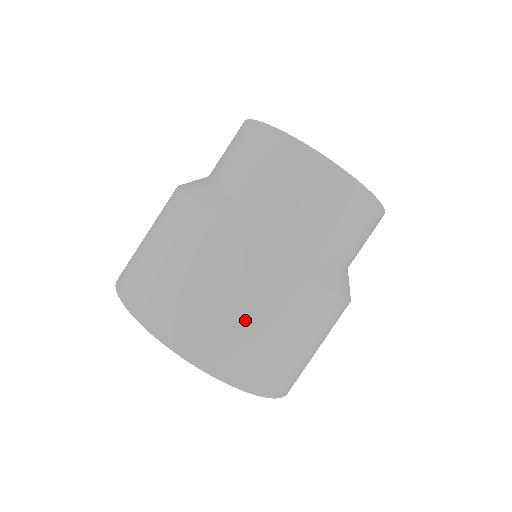
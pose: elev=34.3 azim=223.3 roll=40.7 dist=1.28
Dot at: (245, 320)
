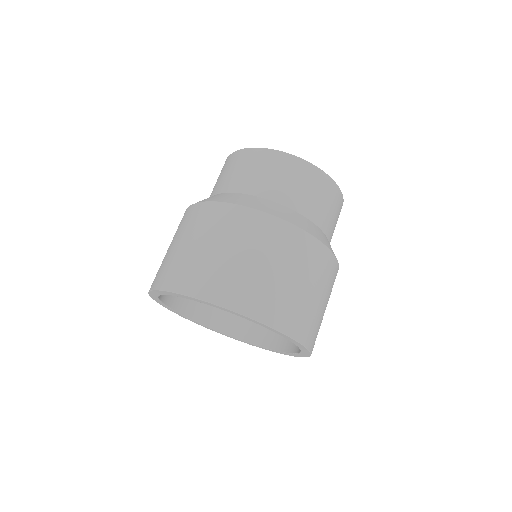
Dot at: (237, 258)
